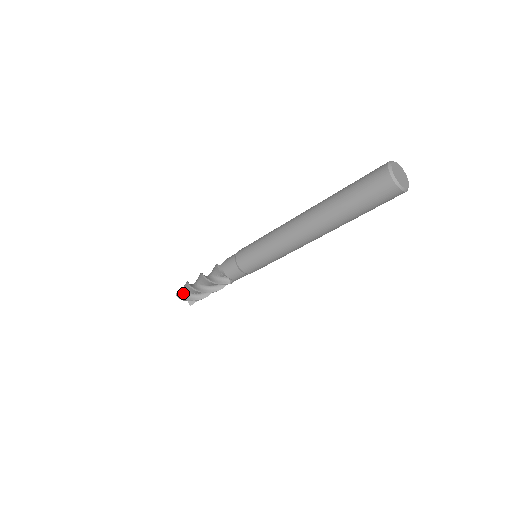
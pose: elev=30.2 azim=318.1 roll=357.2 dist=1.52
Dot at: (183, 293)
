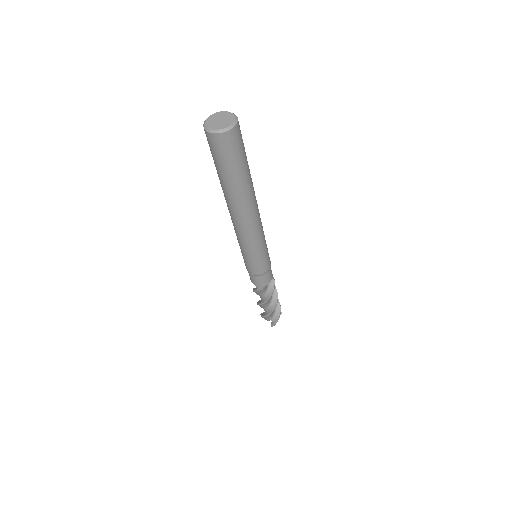
Dot at: occluded
